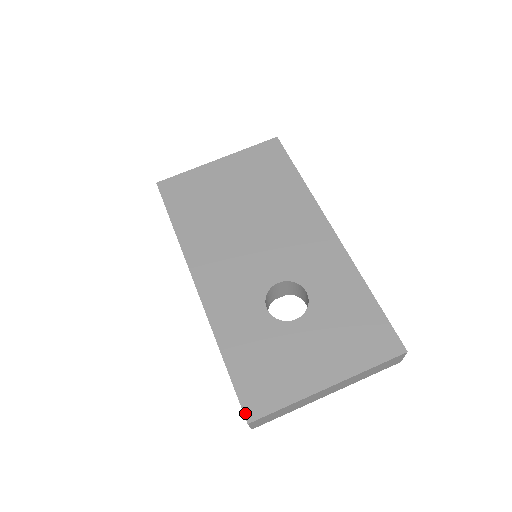
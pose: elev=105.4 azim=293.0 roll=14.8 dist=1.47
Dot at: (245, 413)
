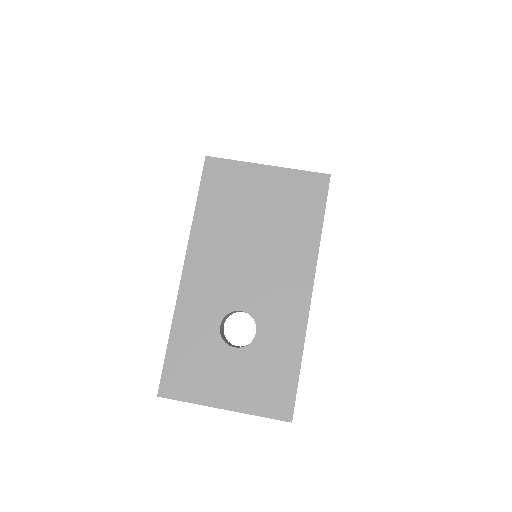
Dot at: (160, 388)
